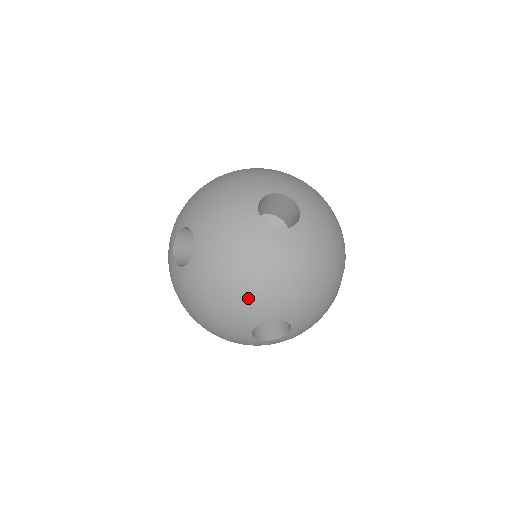
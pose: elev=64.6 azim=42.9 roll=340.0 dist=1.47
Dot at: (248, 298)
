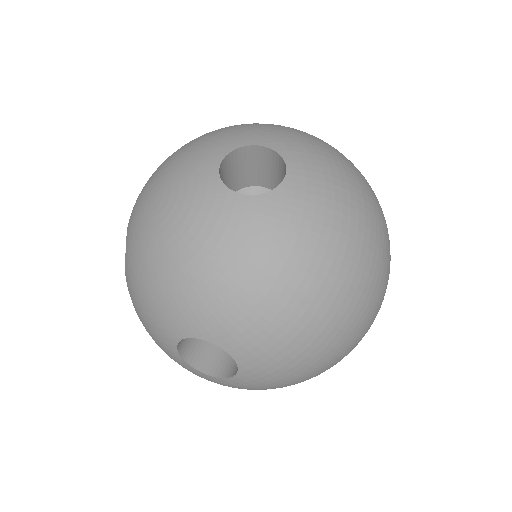
Dot at: occluded
